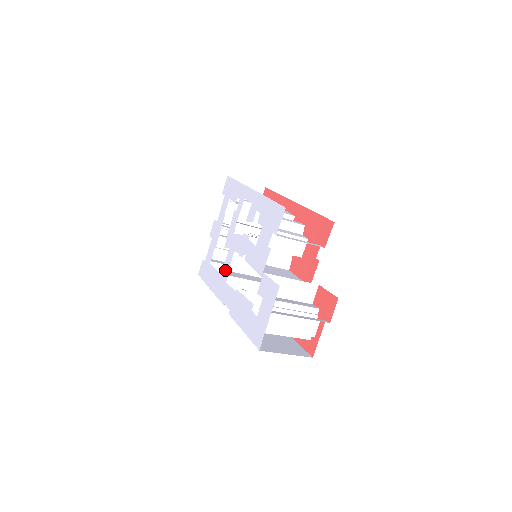
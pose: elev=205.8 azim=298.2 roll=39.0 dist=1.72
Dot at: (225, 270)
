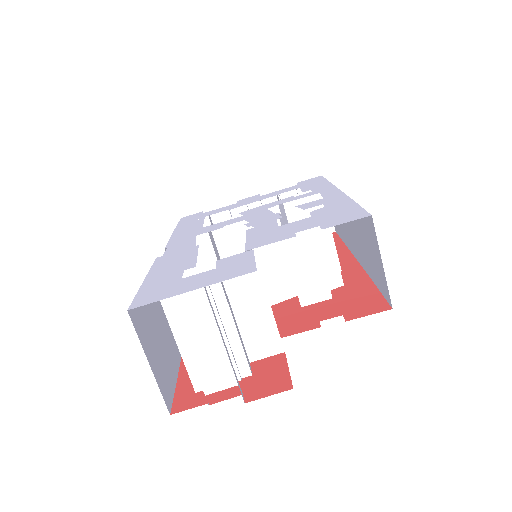
Dot at: (212, 227)
